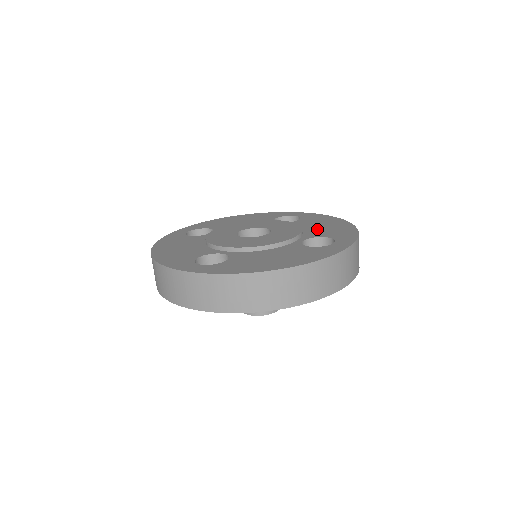
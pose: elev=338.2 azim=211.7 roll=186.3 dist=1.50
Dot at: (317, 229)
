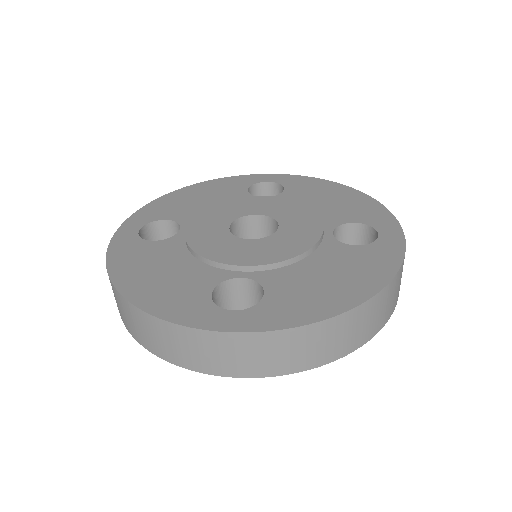
Dot at: (328, 207)
